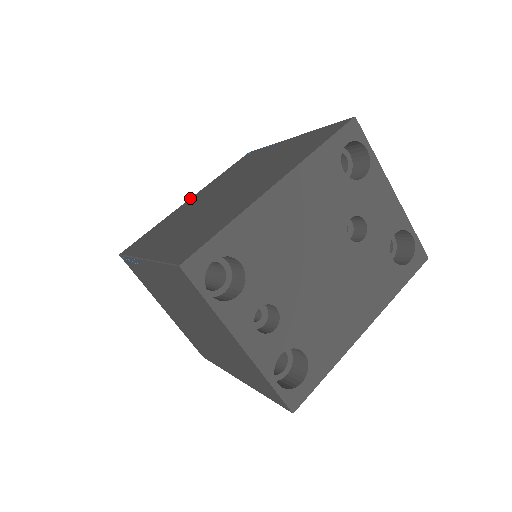
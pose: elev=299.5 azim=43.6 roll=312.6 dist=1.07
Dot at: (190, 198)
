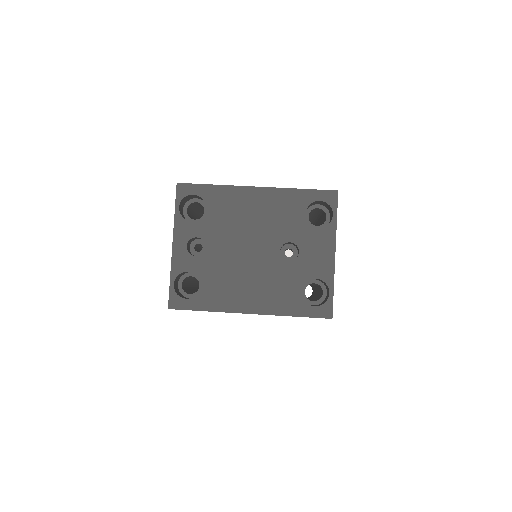
Dot at: occluded
